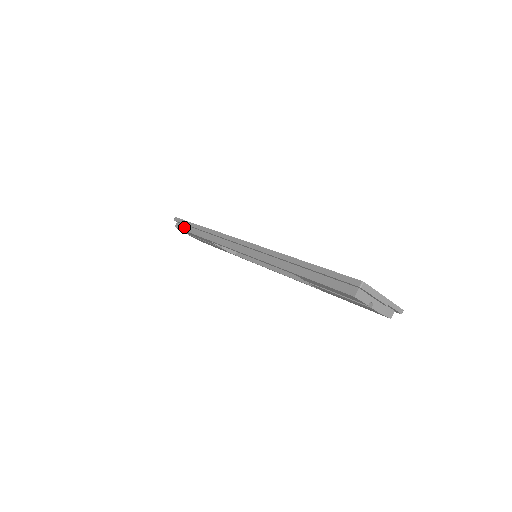
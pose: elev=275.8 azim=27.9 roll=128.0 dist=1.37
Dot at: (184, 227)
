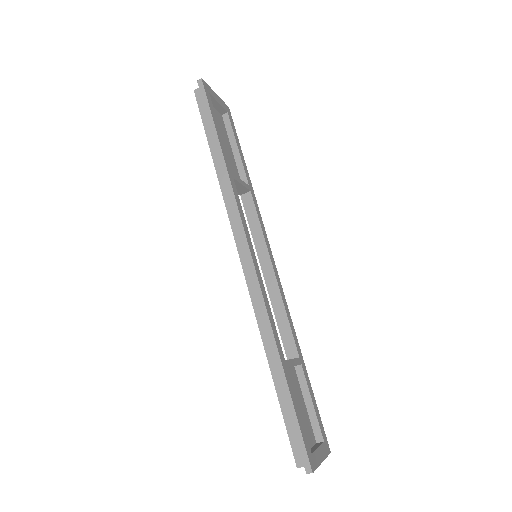
Dot at: (204, 113)
